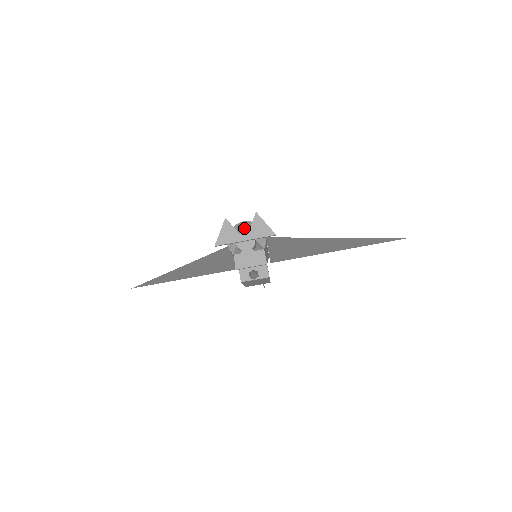
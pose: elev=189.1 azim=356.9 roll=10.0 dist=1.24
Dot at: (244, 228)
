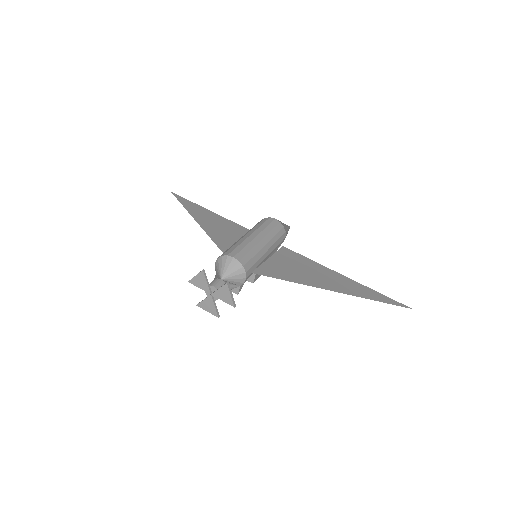
Dot at: (227, 269)
